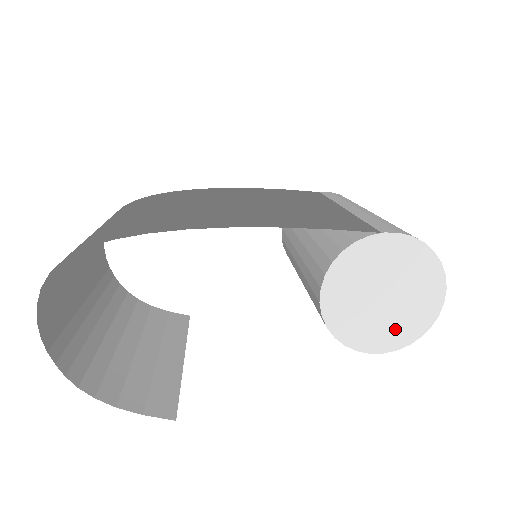
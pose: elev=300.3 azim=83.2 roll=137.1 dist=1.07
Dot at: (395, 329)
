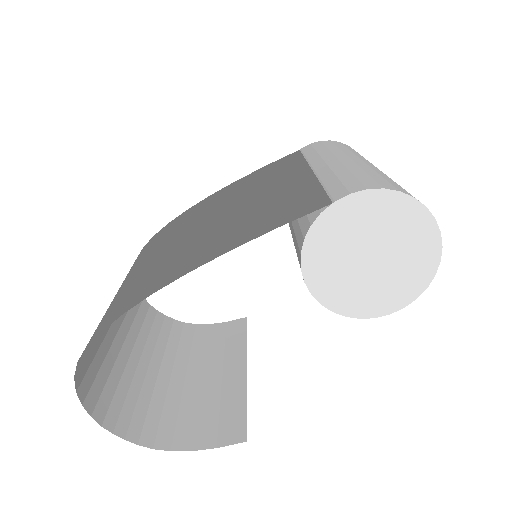
Dot at: (402, 281)
